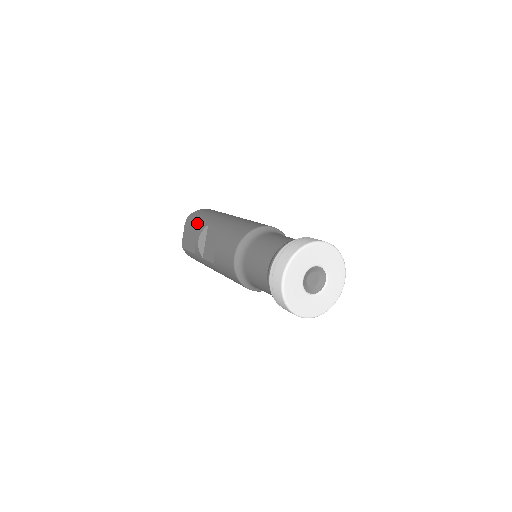
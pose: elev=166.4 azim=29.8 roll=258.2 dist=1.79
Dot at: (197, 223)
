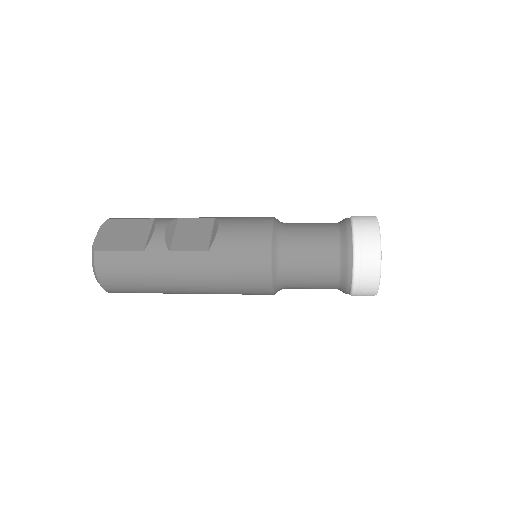
Dot at: (144, 220)
